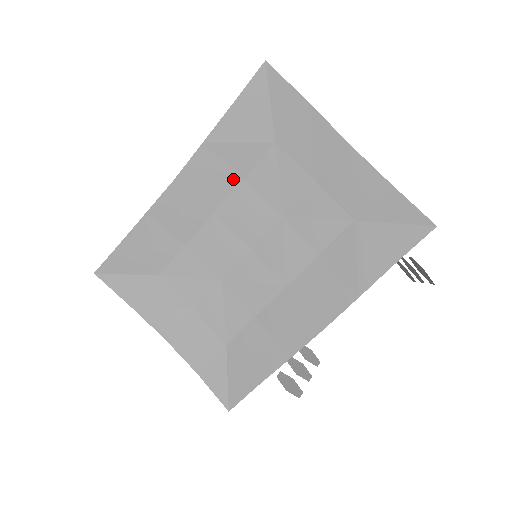
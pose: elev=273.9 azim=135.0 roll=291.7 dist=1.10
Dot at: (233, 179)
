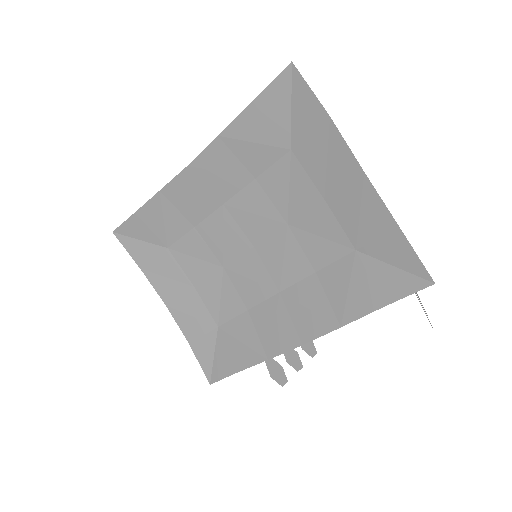
Dot at: (245, 176)
